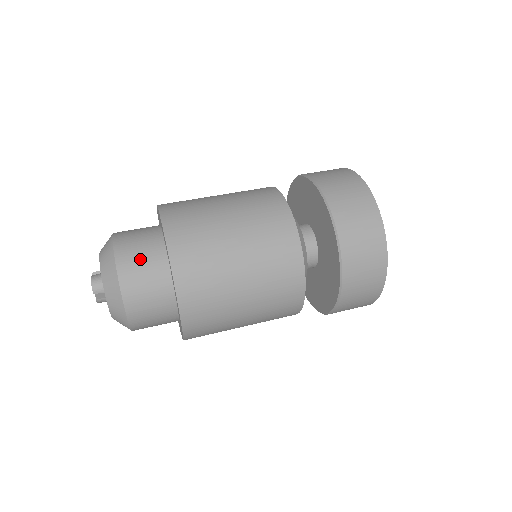
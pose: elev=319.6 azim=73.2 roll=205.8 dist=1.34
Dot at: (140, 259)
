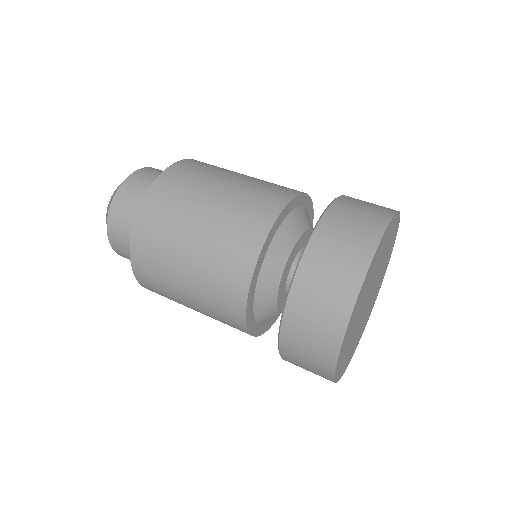
Dot at: (149, 179)
